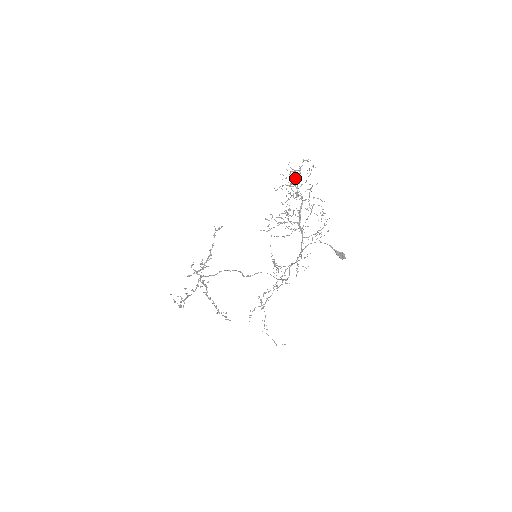
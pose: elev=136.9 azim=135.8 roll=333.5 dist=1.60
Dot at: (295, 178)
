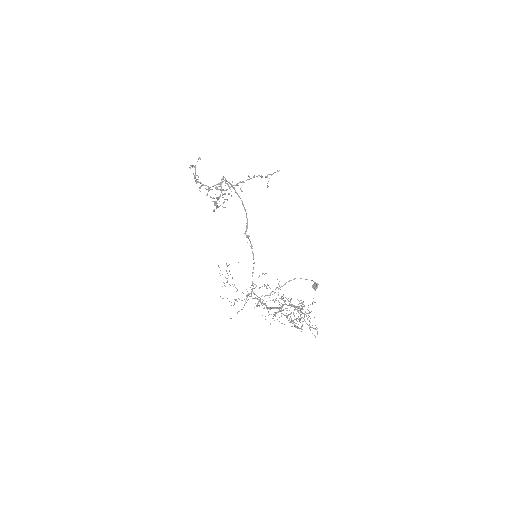
Dot at: occluded
